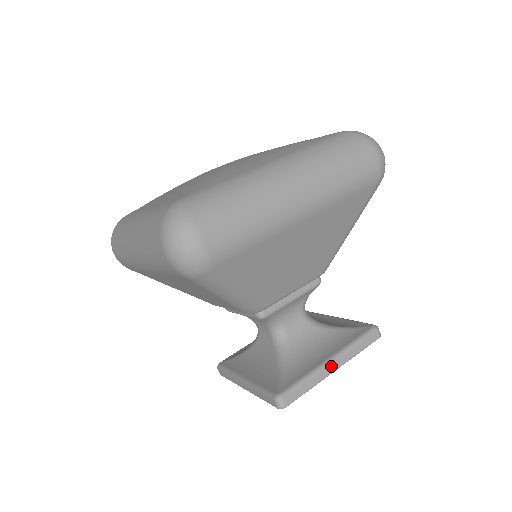
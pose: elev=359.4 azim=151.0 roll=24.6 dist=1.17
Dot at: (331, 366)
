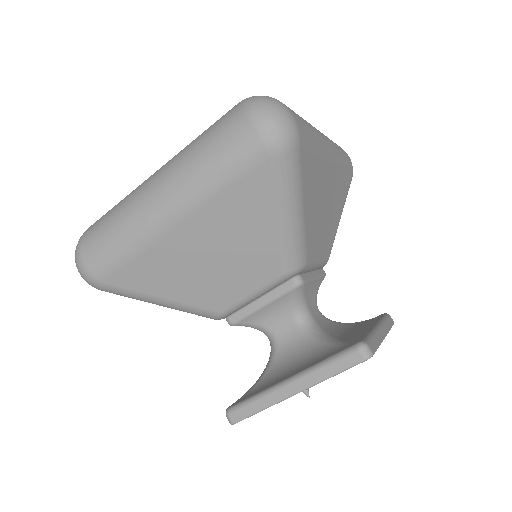
Dot at: (287, 388)
